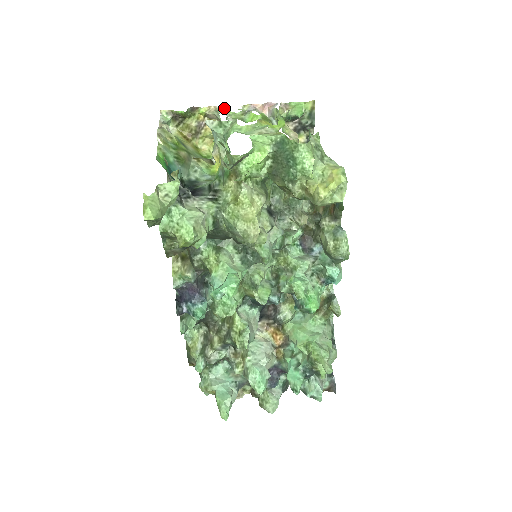
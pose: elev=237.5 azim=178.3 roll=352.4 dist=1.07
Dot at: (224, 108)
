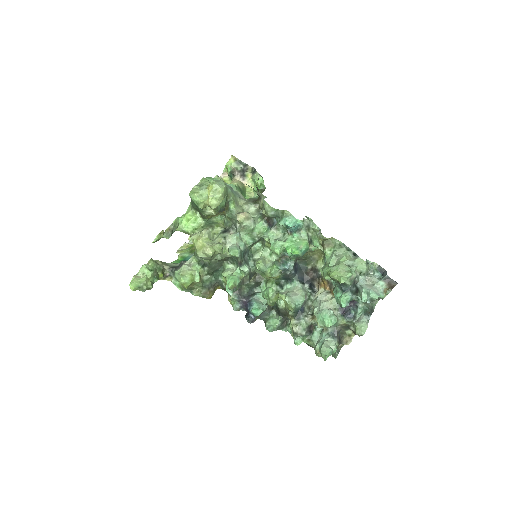
Dot at: occluded
